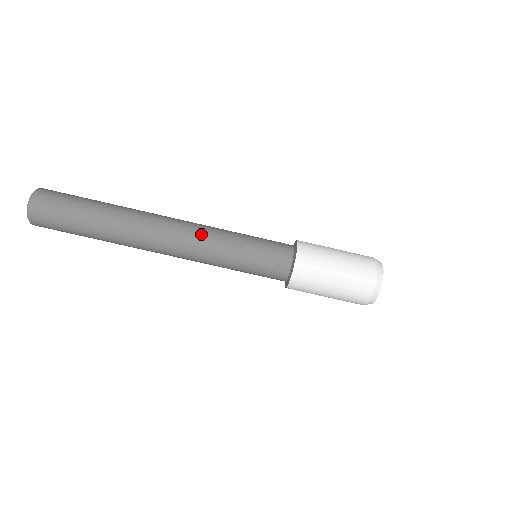
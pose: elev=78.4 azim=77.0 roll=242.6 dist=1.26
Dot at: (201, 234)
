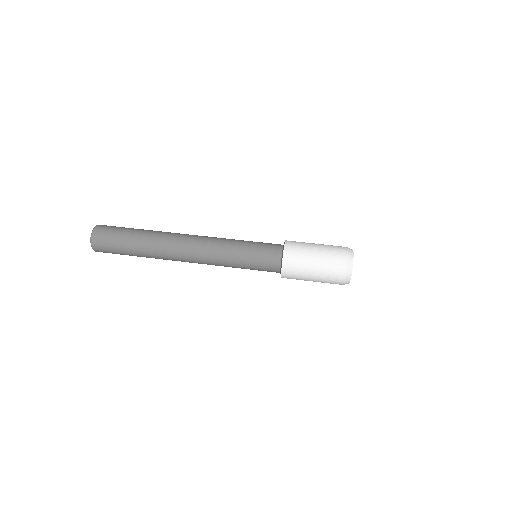
Dot at: (214, 239)
